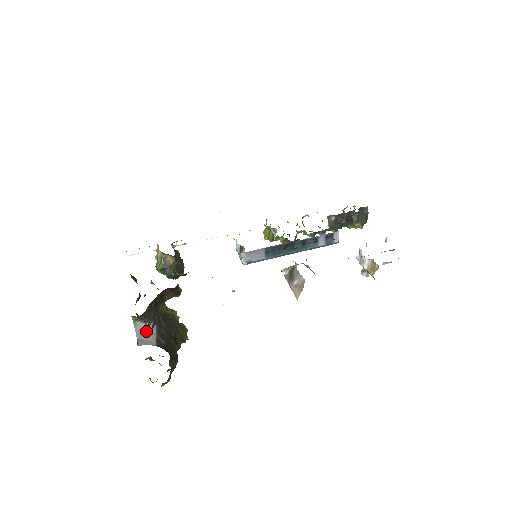
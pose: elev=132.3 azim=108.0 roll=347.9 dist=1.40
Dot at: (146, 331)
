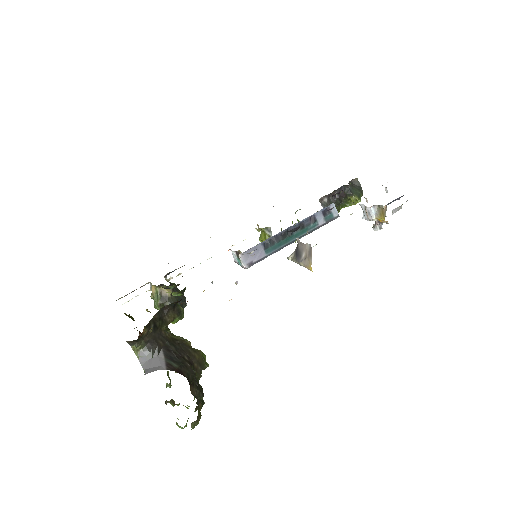
Dot at: (152, 358)
